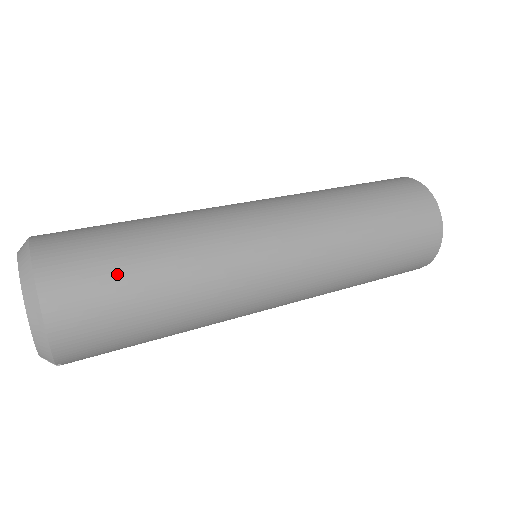
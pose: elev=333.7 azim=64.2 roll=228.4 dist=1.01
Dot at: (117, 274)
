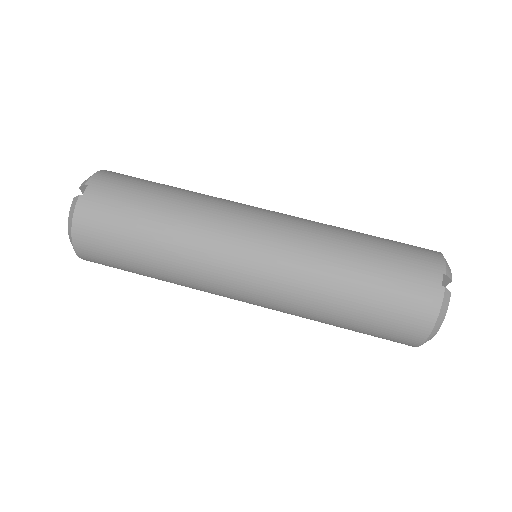
Dot at: (125, 269)
